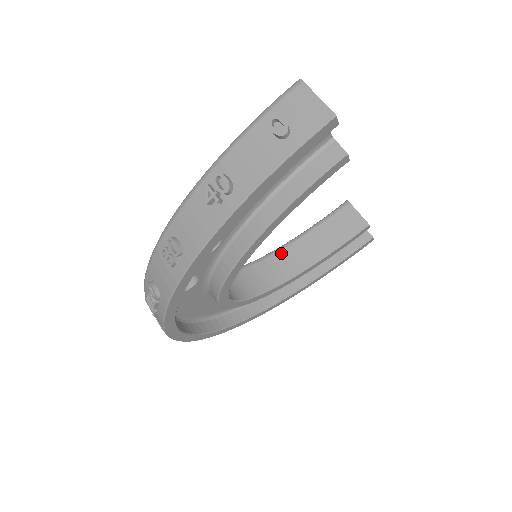
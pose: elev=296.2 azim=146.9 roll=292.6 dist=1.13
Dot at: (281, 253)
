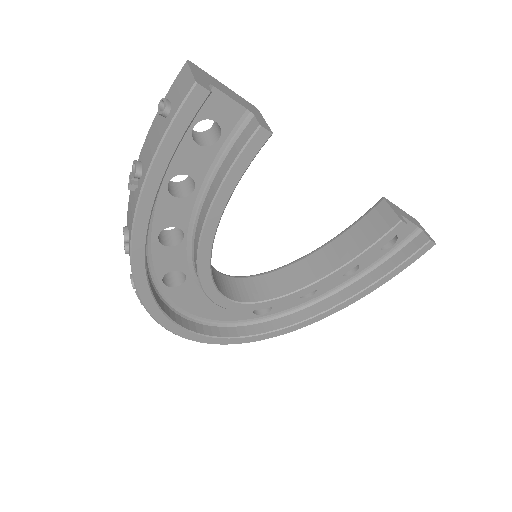
Dot at: (308, 259)
